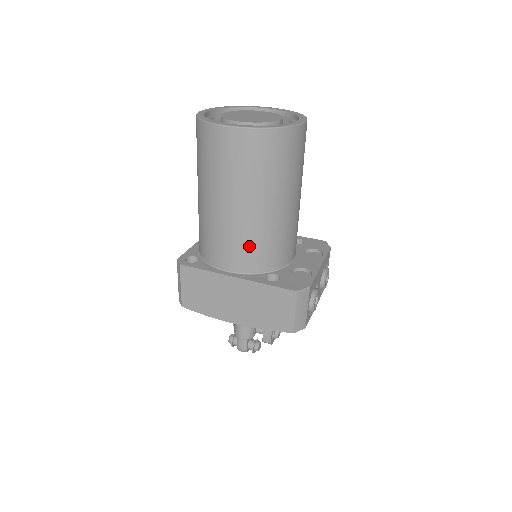
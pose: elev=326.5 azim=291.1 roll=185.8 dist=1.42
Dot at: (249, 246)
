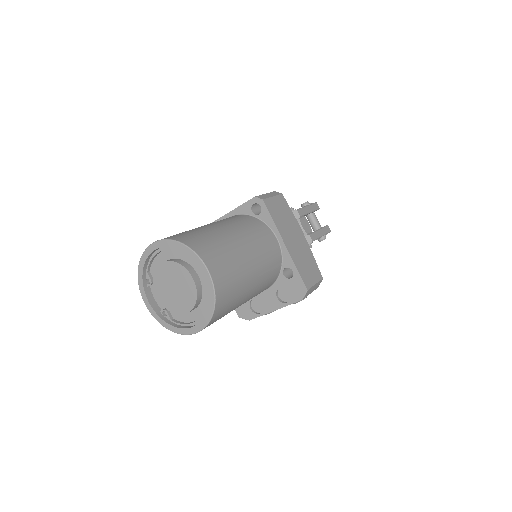
Dot at: occluded
